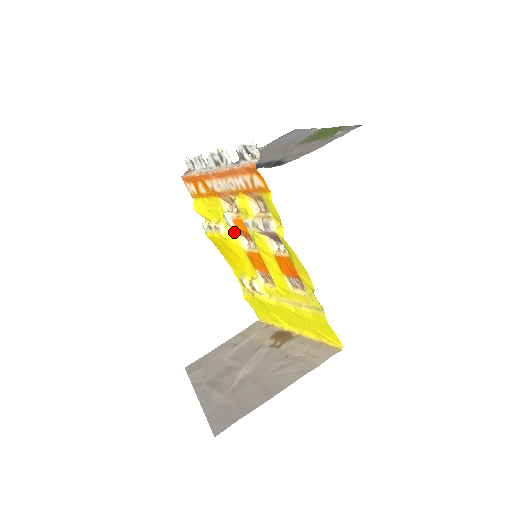
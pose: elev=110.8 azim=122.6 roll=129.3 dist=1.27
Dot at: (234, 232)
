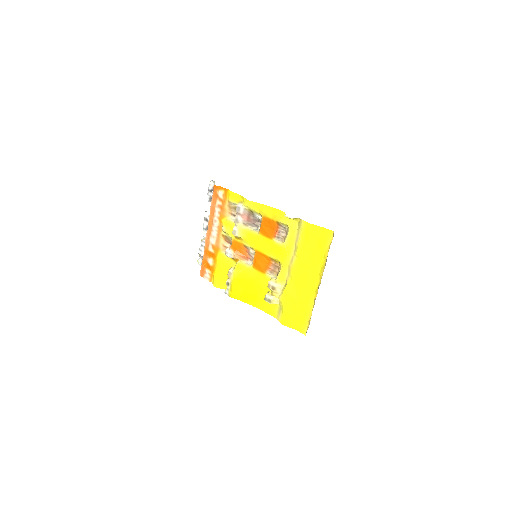
Dot at: (239, 262)
